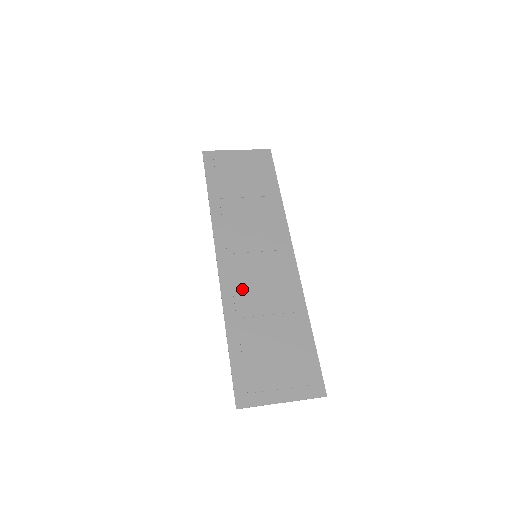
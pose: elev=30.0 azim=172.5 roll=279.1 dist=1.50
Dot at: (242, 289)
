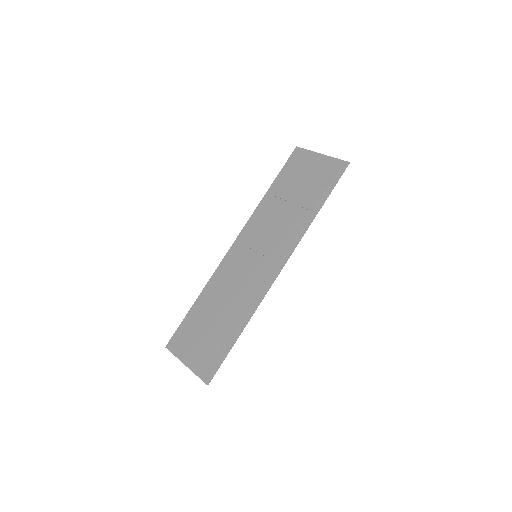
Dot at: (228, 275)
